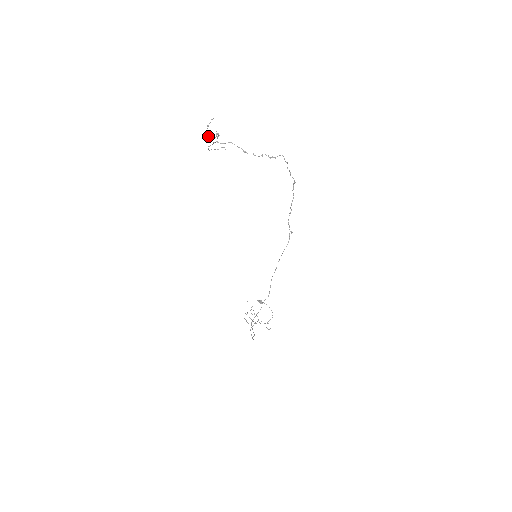
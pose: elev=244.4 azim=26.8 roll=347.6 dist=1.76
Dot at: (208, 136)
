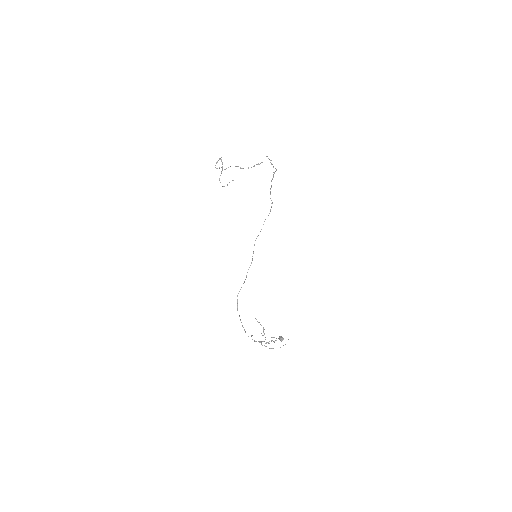
Dot at: (217, 168)
